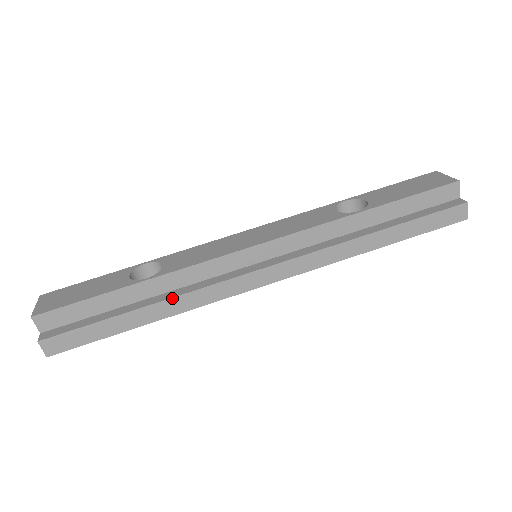
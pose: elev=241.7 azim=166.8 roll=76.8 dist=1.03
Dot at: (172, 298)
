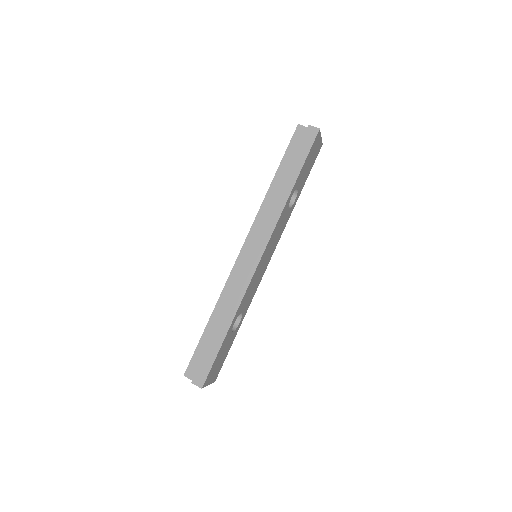
Dot at: (226, 307)
